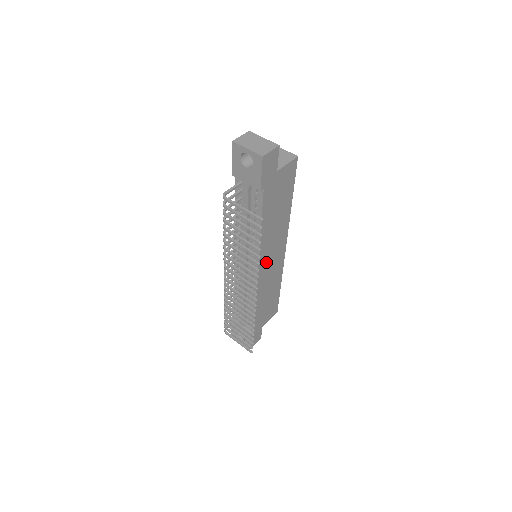
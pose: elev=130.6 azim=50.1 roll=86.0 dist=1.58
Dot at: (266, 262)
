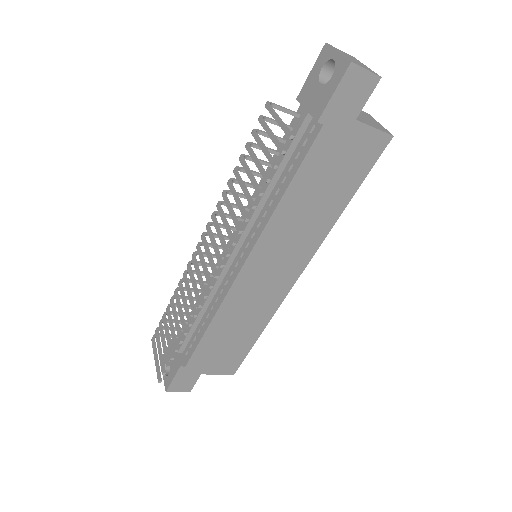
Dot at: (262, 265)
